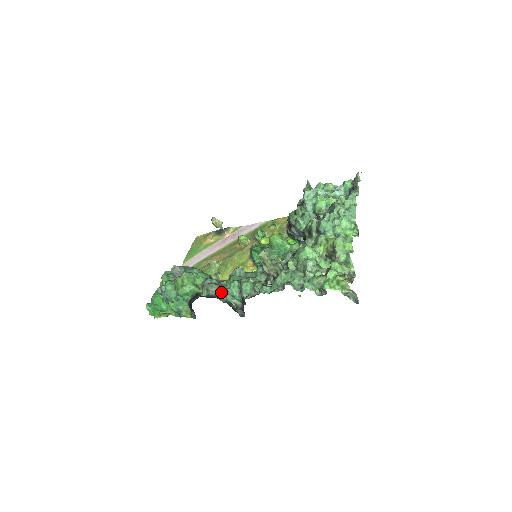
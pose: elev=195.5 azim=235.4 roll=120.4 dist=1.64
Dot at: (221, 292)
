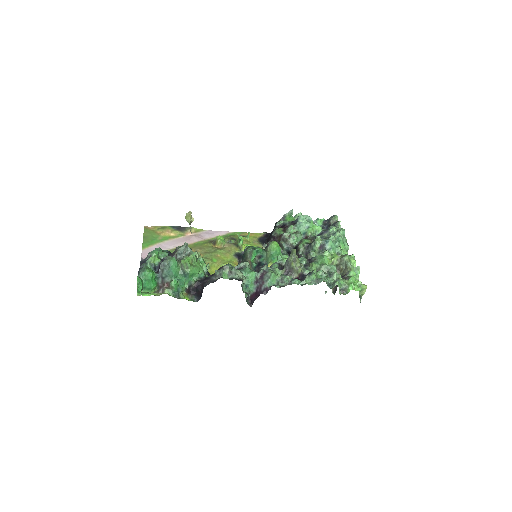
Dot at: (243, 278)
